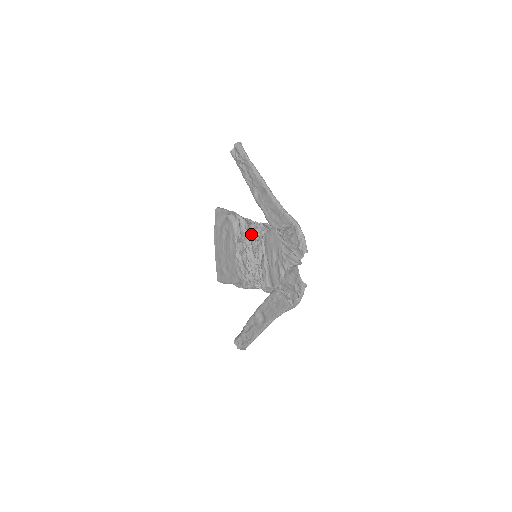
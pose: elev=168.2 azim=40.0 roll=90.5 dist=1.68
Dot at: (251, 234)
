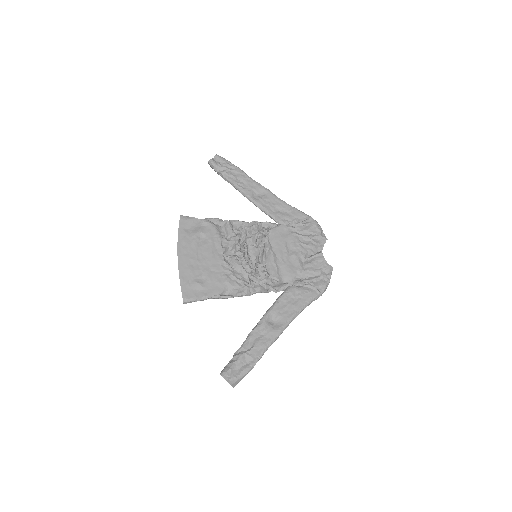
Dot at: (249, 233)
